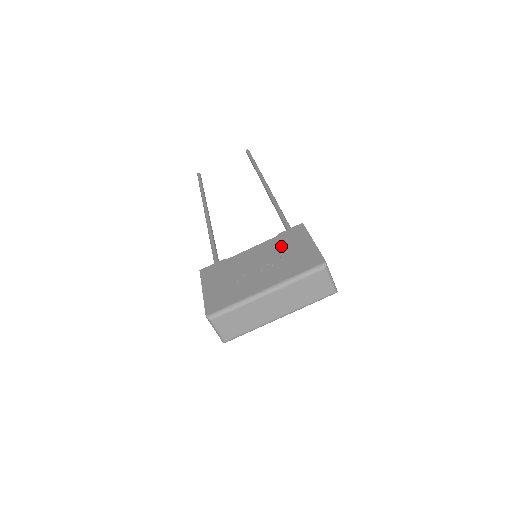
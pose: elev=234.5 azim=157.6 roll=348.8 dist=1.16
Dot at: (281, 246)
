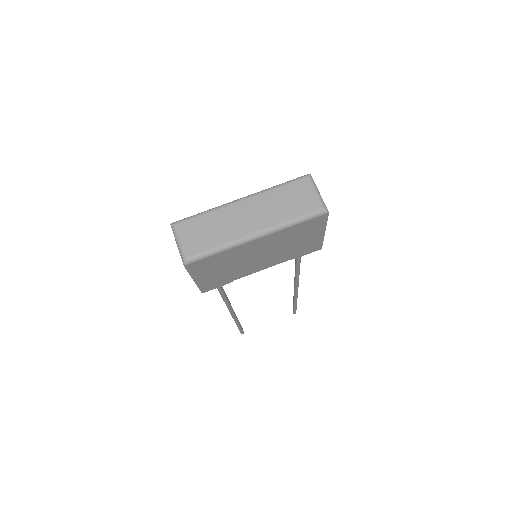
Dot at: occluded
